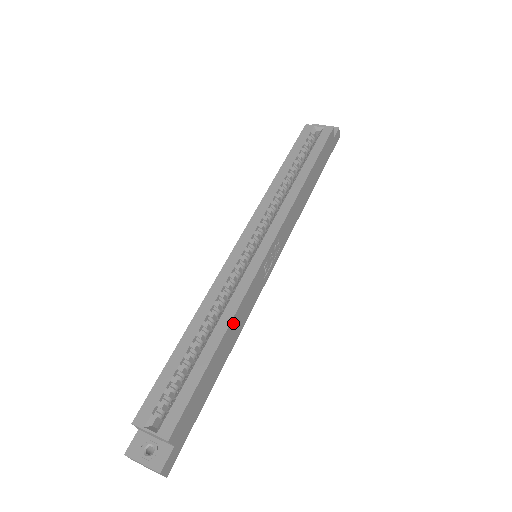
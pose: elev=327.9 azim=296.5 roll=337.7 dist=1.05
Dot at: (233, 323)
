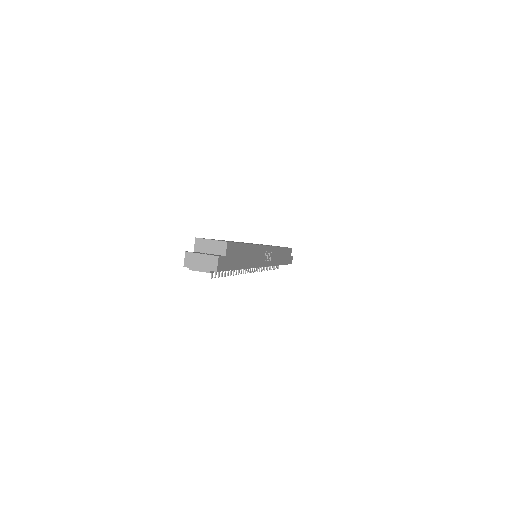
Dot at: (254, 249)
